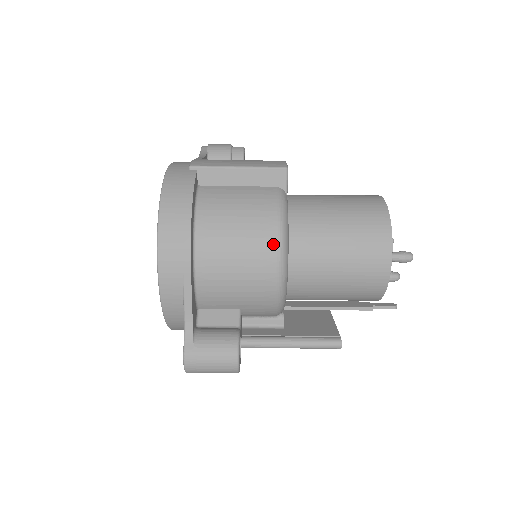
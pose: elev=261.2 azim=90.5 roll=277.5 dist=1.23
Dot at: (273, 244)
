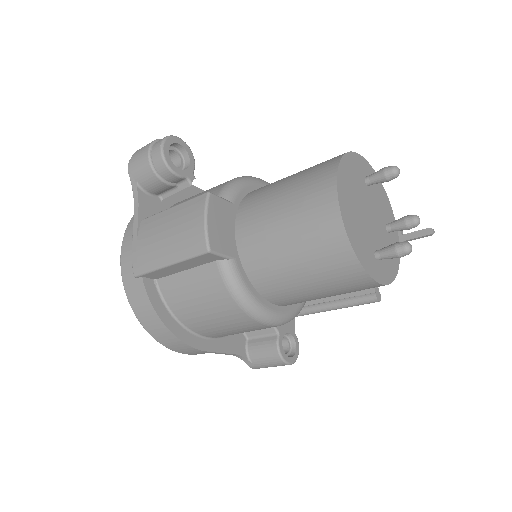
Dot at: (249, 320)
